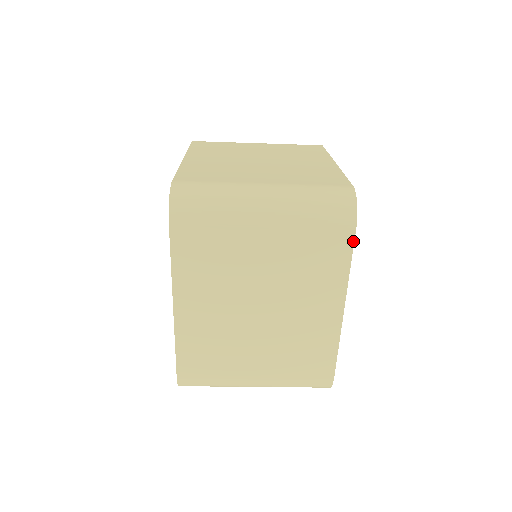
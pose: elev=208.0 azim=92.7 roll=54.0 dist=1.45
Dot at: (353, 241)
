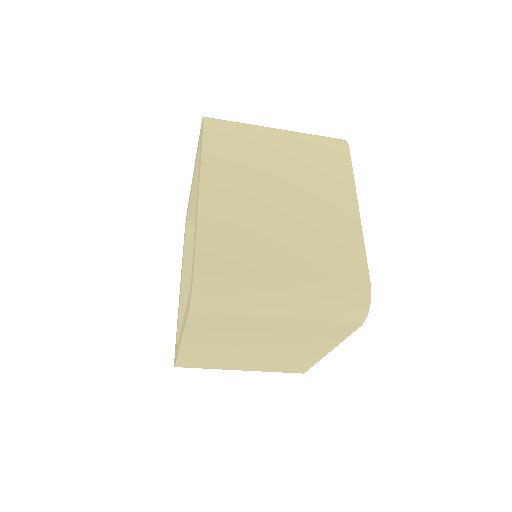
Dot at: (355, 330)
